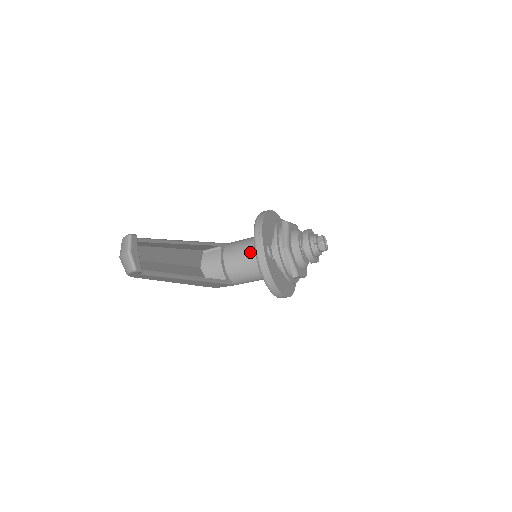
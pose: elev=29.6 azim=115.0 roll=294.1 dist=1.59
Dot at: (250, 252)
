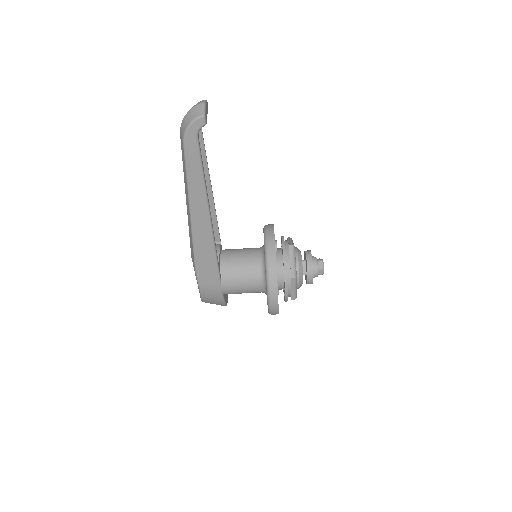
Dot at: (251, 251)
